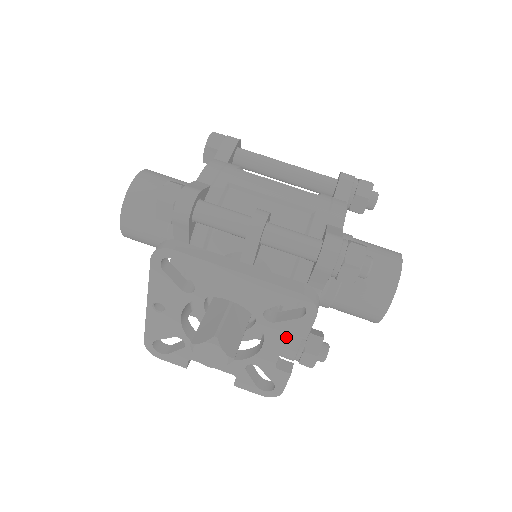
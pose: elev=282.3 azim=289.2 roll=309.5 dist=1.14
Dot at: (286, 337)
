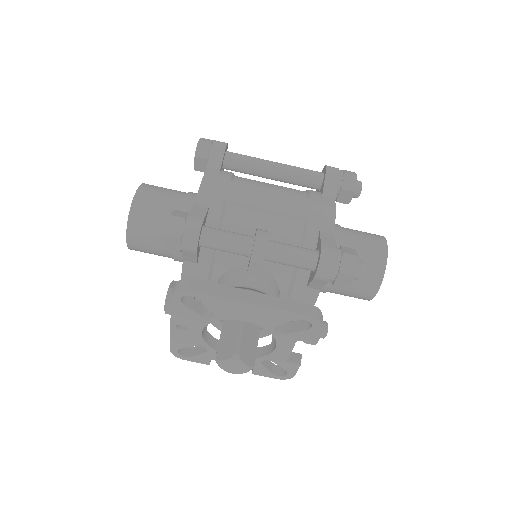
Dot at: (295, 342)
